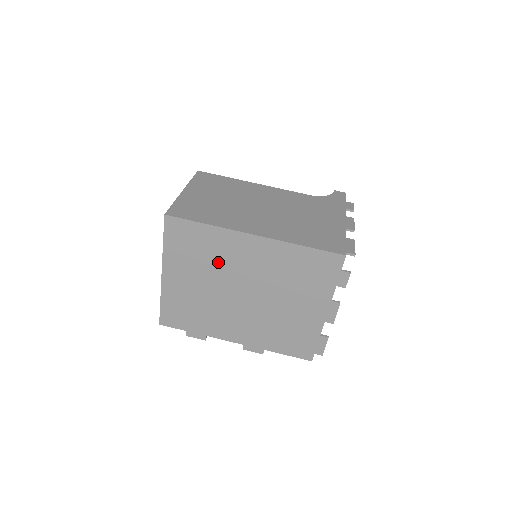
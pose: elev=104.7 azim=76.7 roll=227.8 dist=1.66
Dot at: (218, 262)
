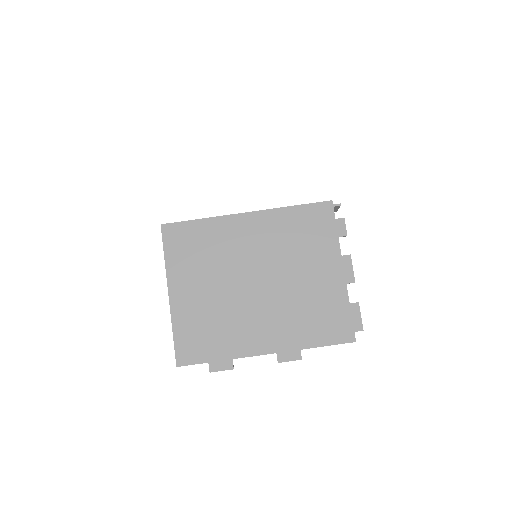
Dot at: (221, 255)
